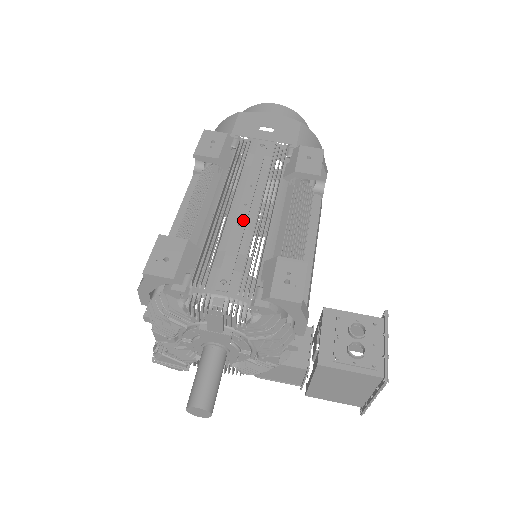
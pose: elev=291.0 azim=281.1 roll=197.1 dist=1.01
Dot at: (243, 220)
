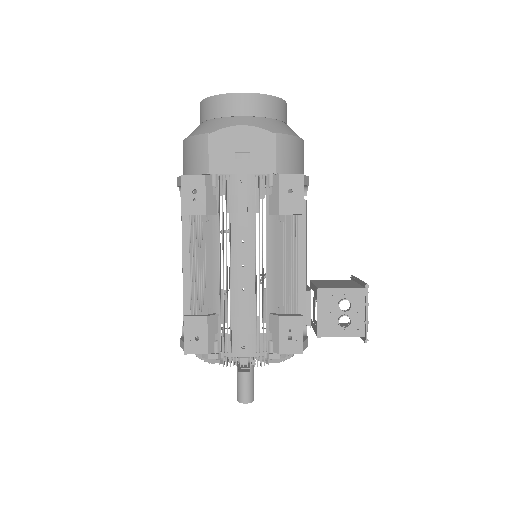
Dot at: (245, 284)
